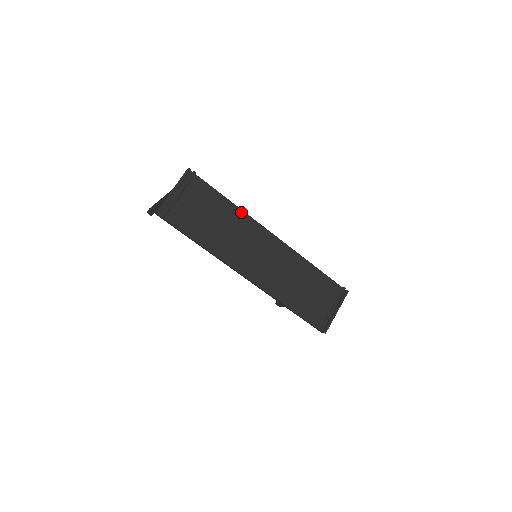
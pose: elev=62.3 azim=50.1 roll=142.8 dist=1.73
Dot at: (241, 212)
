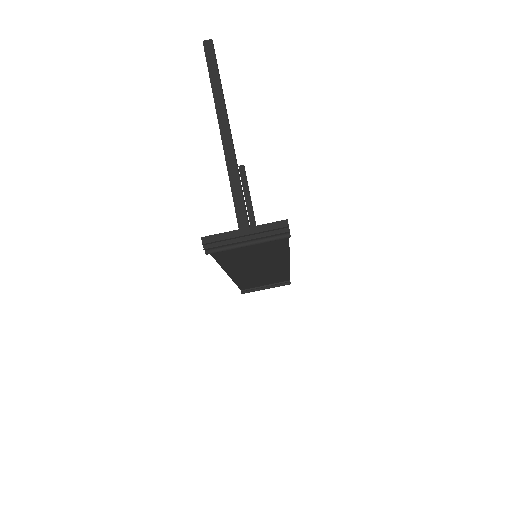
Dot at: (286, 251)
